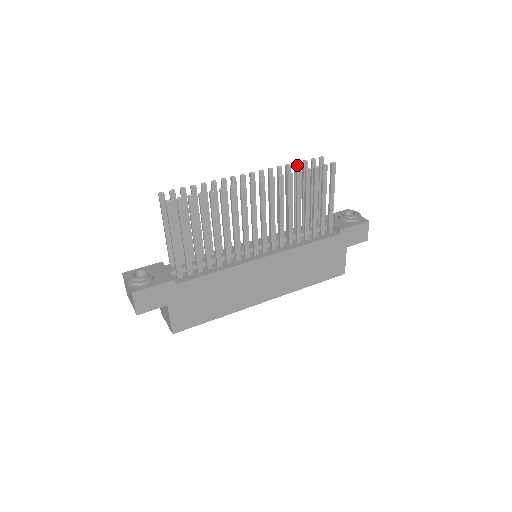
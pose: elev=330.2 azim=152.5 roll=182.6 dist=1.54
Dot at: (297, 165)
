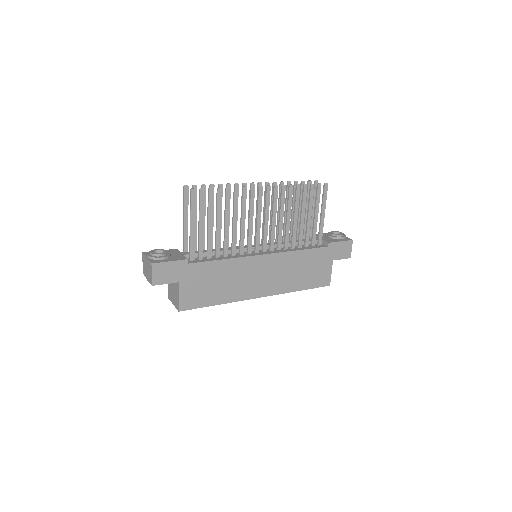
Dot at: (296, 183)
